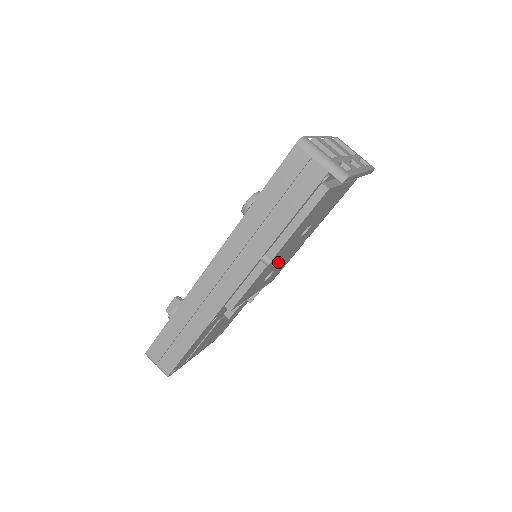
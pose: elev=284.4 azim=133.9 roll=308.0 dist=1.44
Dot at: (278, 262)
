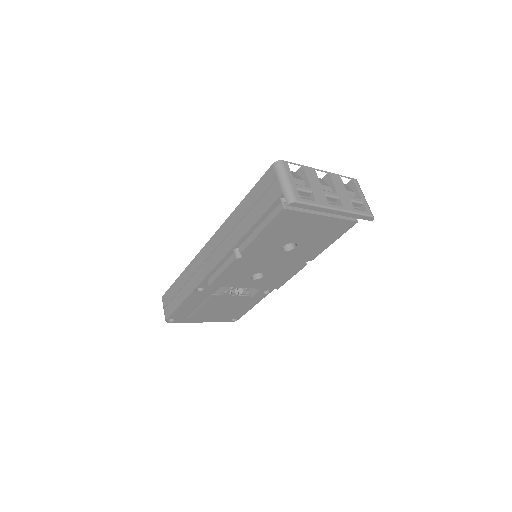
Dot at: (263, 265)
